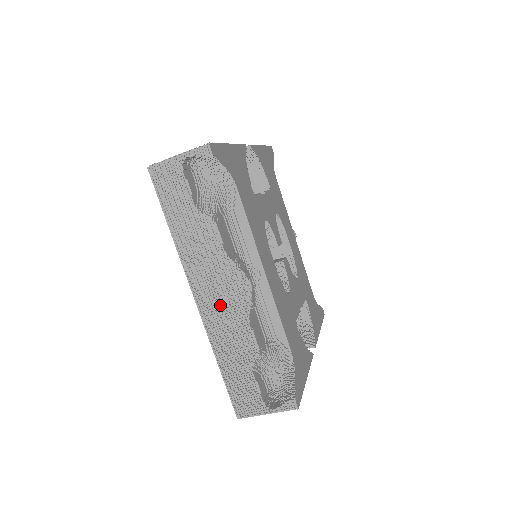
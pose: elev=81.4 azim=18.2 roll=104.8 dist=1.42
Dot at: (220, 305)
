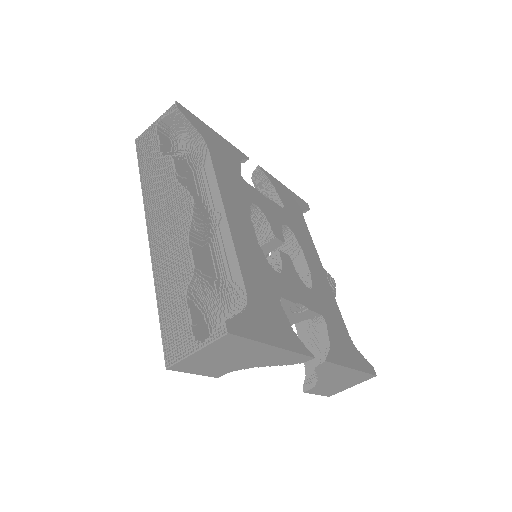
Dot at: (167, 232)
